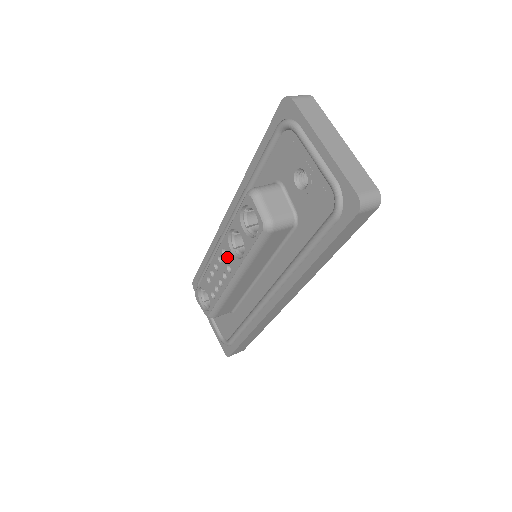
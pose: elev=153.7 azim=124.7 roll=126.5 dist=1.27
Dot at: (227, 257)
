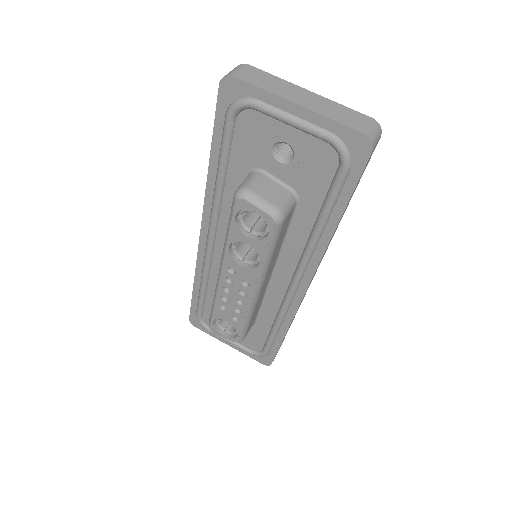
Dot at: (238, 274)
